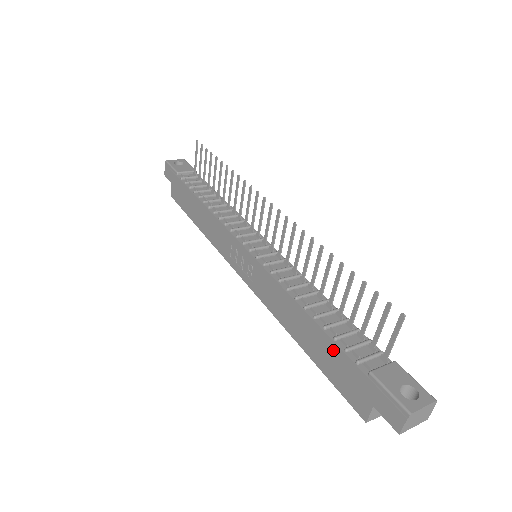
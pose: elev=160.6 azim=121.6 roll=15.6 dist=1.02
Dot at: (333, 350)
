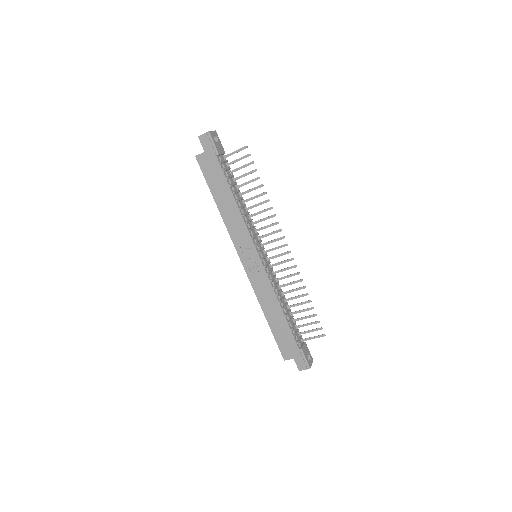
Dot at: (288, 333)
